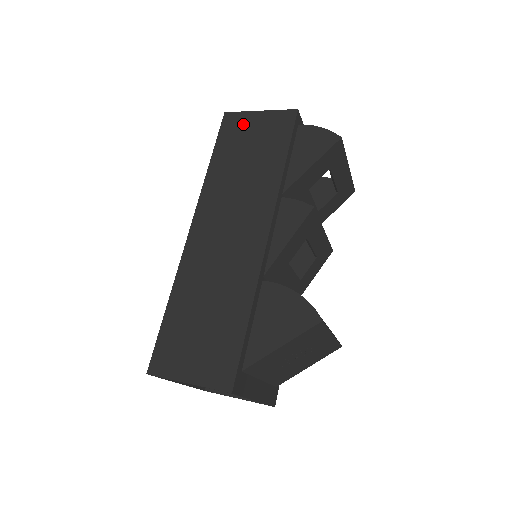
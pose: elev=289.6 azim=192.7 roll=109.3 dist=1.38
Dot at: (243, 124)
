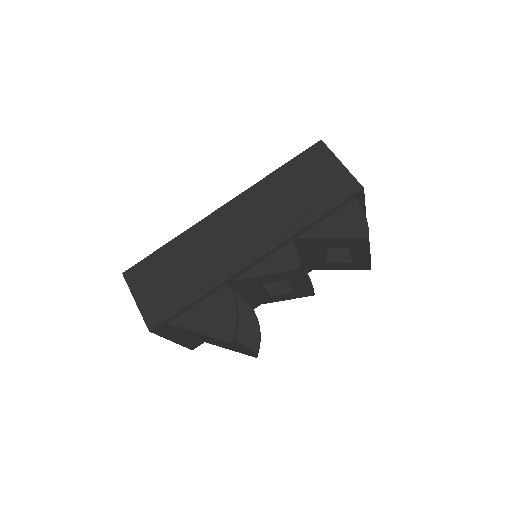
Dot at: (322, 162)
